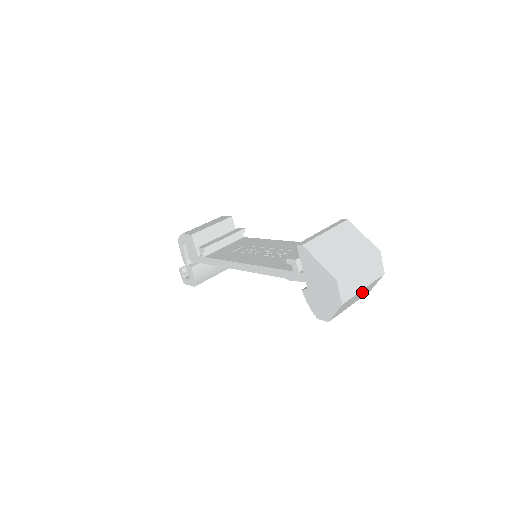
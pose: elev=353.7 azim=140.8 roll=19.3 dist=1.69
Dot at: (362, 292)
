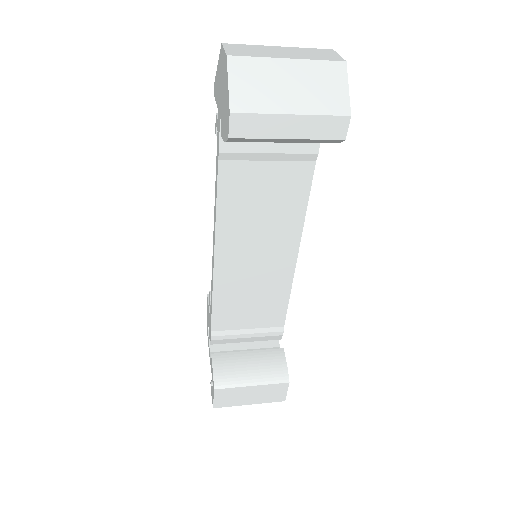
Dot at: (298, 78)
